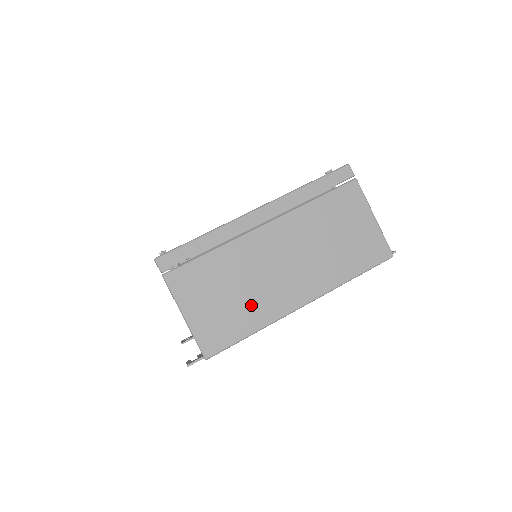
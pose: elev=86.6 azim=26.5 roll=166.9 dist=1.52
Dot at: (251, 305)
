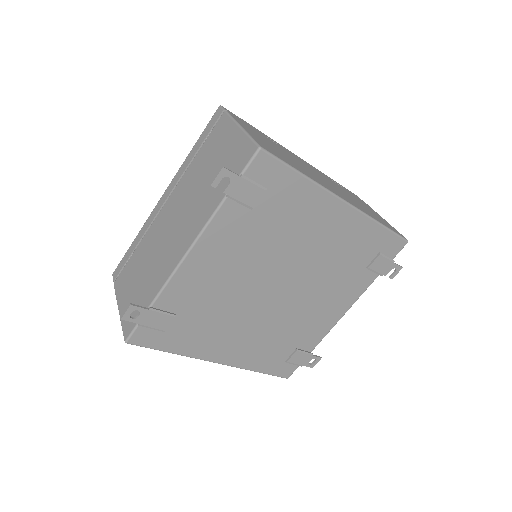
Dot at: (300, 167)
